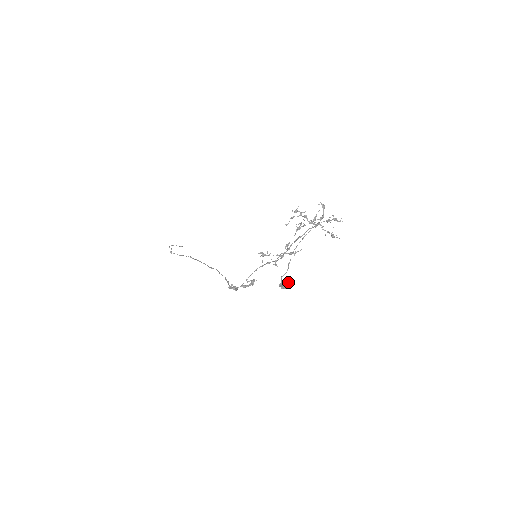
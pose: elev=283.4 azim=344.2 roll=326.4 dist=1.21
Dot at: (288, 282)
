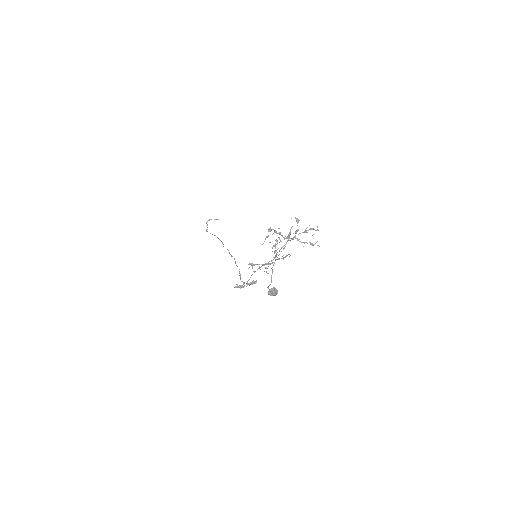
Dot at: (275, 290)
